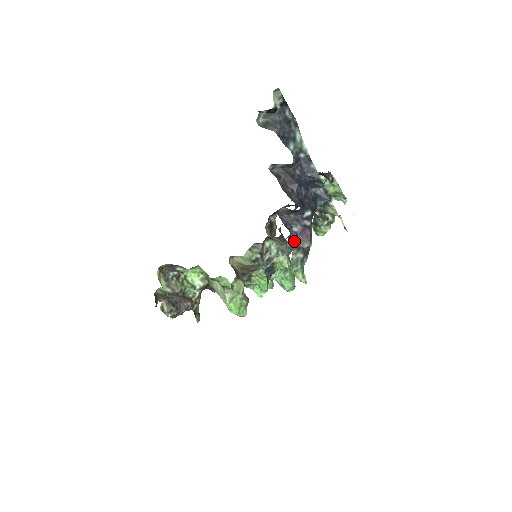
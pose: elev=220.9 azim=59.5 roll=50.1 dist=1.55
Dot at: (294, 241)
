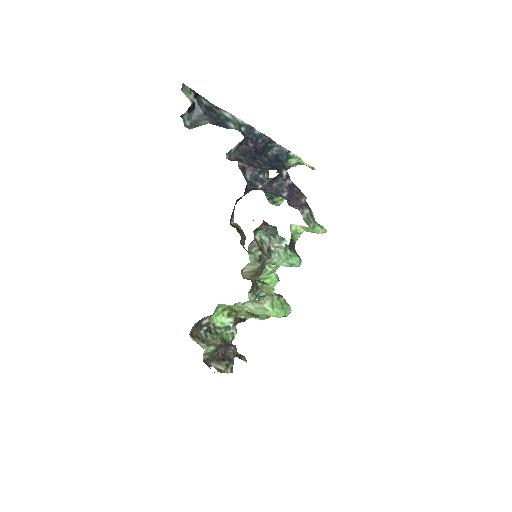
Dot at: (292, 205)
